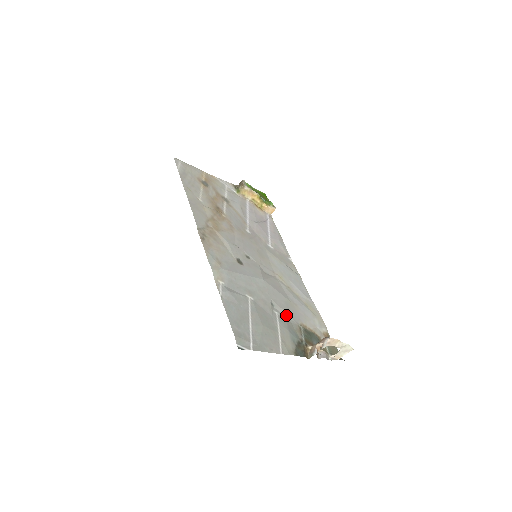
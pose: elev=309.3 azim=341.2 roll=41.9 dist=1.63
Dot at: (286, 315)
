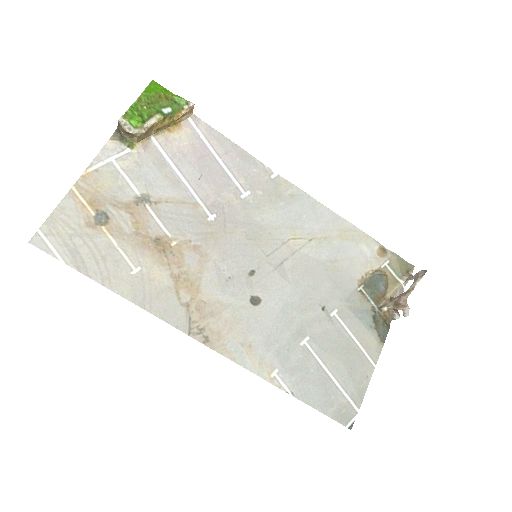
Dot at: (341, 298)
